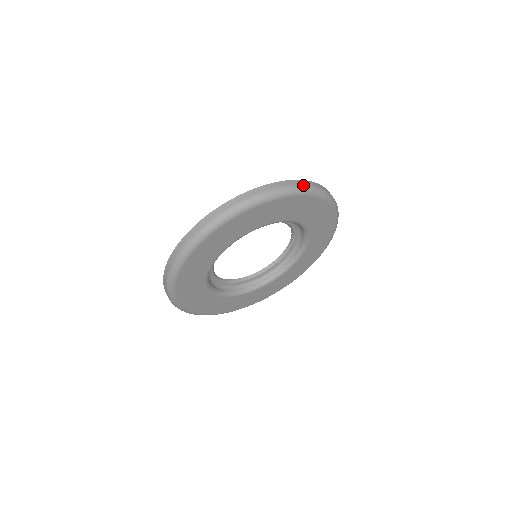
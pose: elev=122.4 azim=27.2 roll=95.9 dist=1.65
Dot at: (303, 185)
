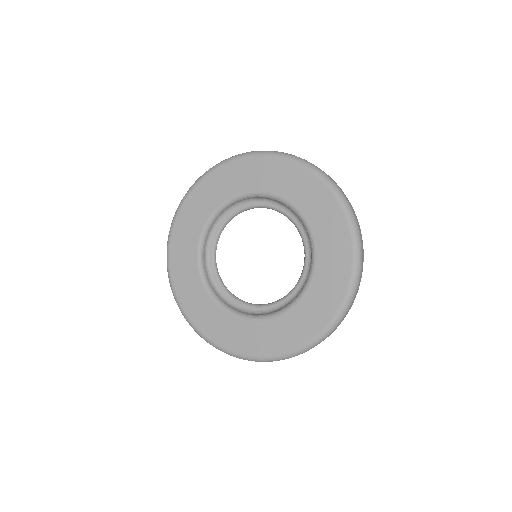
Dot at: (359, 229)
